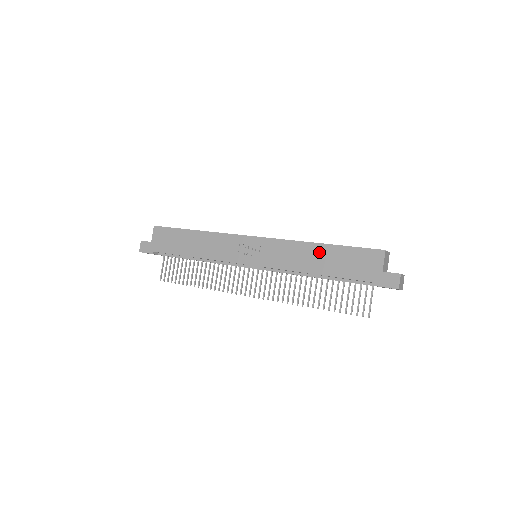
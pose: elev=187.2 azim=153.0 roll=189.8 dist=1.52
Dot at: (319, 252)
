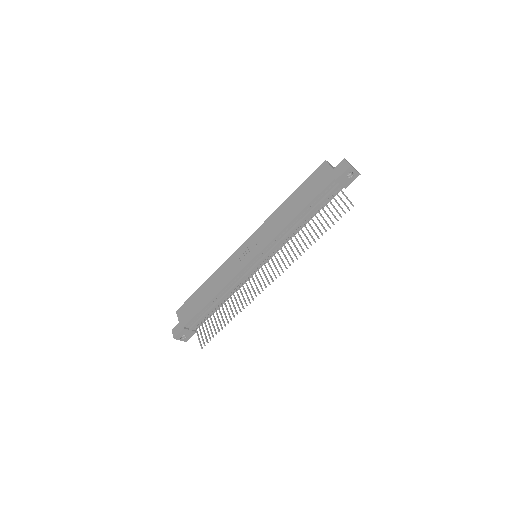
Dot at: (289, 204)
